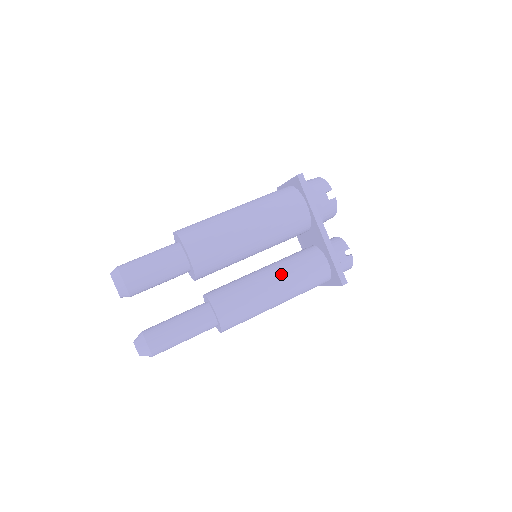
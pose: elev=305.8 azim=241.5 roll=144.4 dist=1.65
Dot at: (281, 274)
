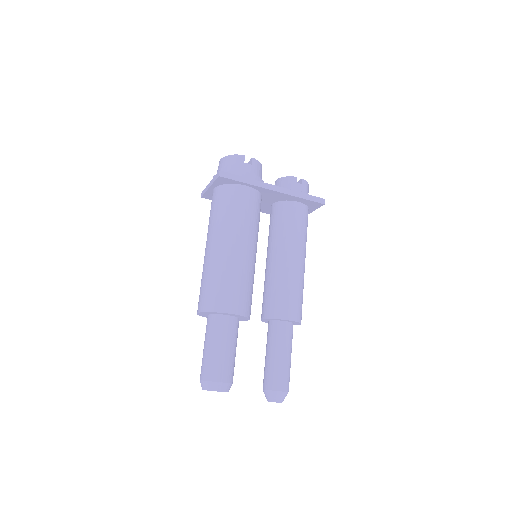
Dot at: (287, 246)
